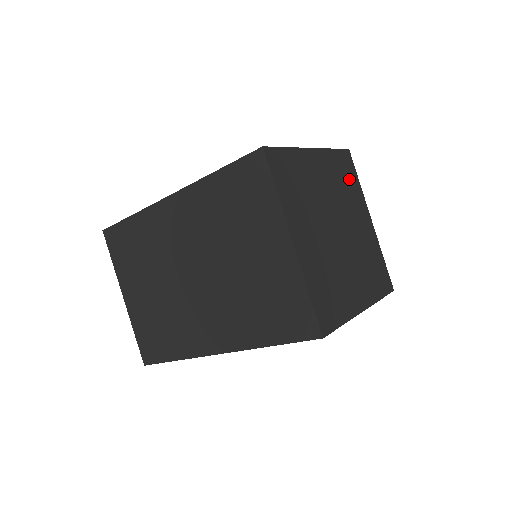
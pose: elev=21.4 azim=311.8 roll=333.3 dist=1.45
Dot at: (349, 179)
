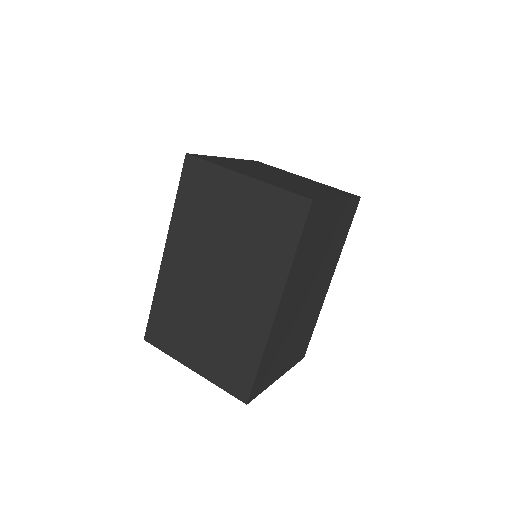
Dot at: occluded
